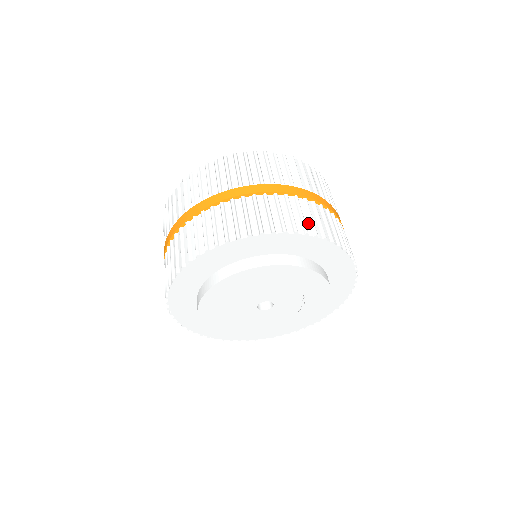
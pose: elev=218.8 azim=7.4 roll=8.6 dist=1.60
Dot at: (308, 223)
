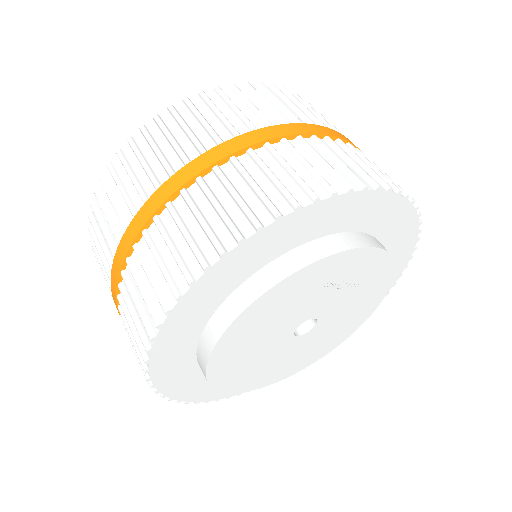
Dot at: (188, 252)
